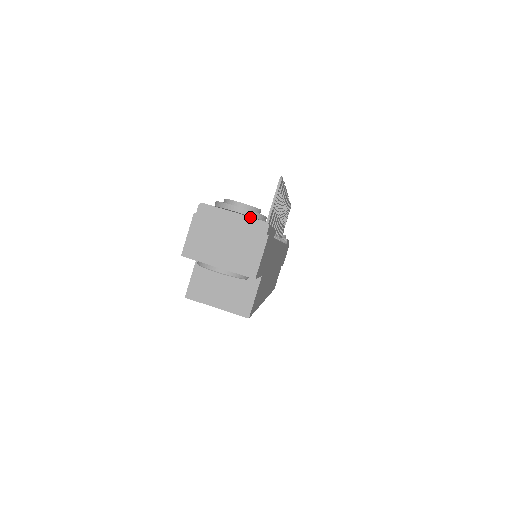
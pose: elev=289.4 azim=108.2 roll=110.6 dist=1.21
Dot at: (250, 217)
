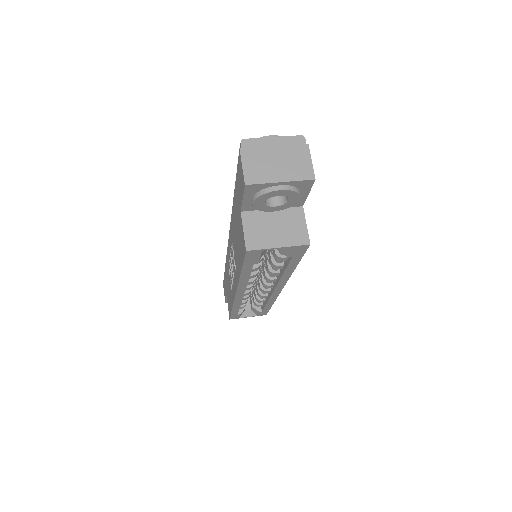
Dot at: (287, 136)
